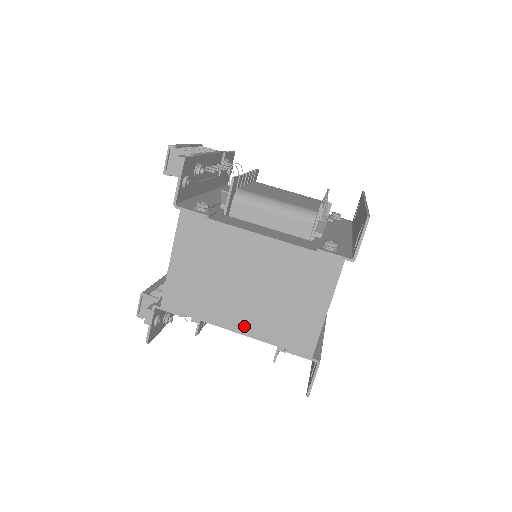
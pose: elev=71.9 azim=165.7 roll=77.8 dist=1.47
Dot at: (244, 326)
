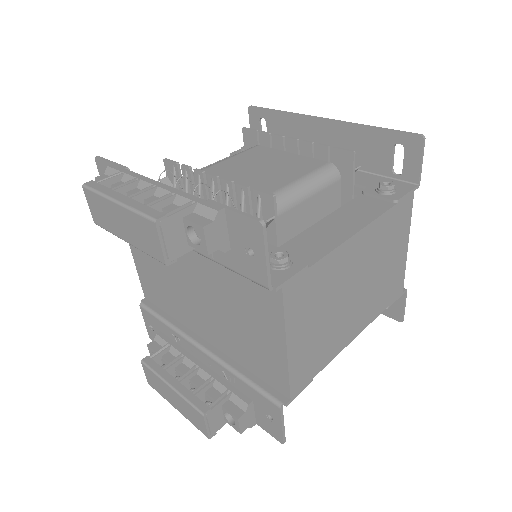
Dot at: (359, 326)
